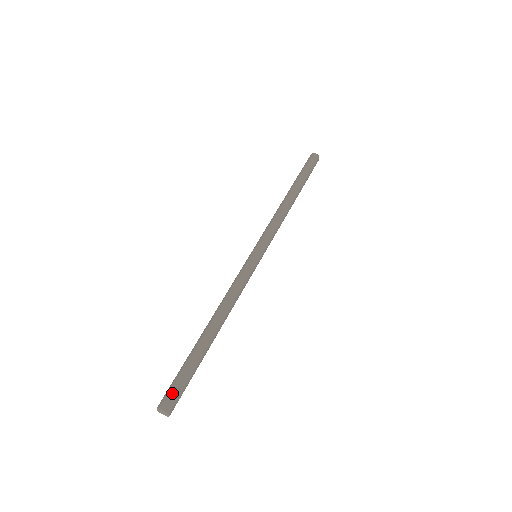
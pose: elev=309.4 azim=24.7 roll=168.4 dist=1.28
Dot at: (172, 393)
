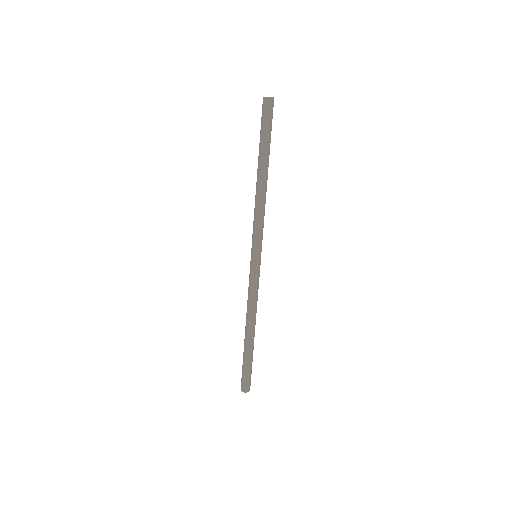
Dot at: (246, 382)
